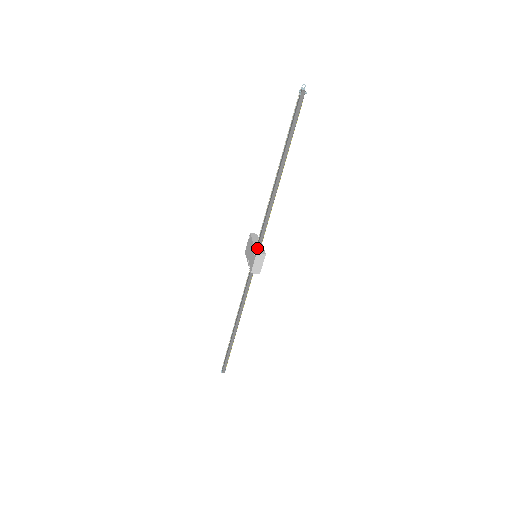
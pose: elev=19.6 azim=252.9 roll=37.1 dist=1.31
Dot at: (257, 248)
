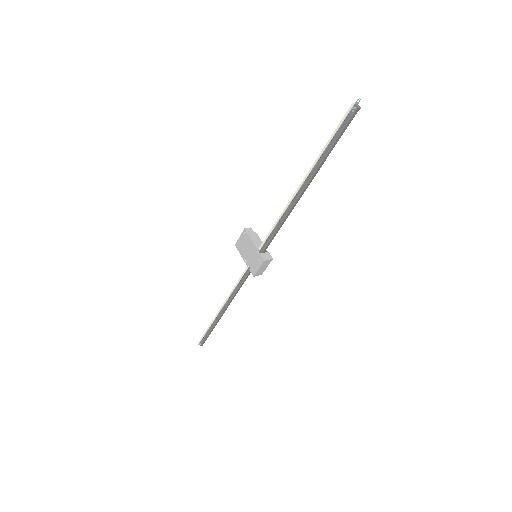
Dot at: (262, 252)
